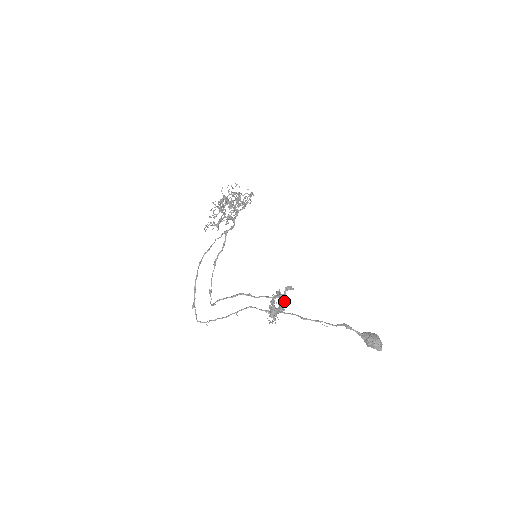
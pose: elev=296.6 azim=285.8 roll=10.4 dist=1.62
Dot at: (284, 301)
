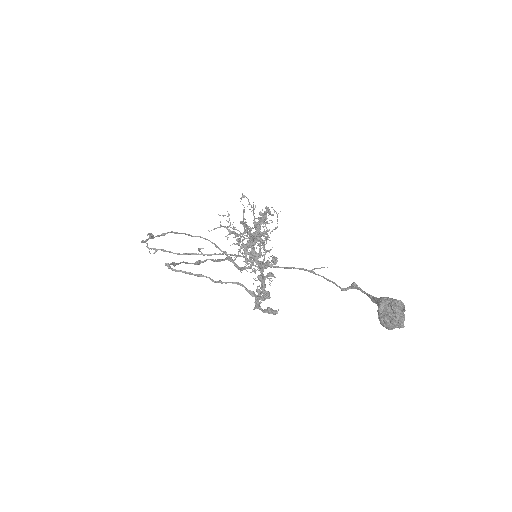
Dot at: occluded
